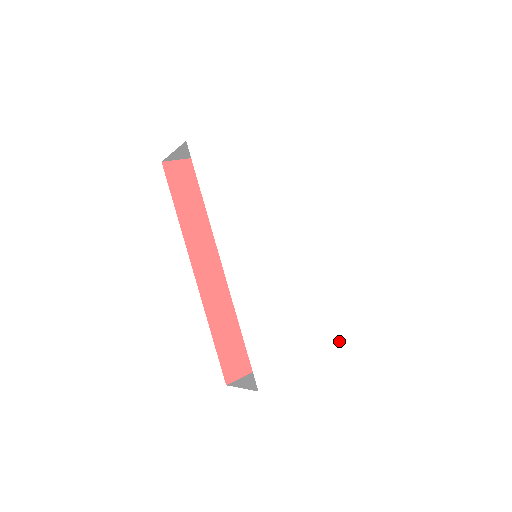
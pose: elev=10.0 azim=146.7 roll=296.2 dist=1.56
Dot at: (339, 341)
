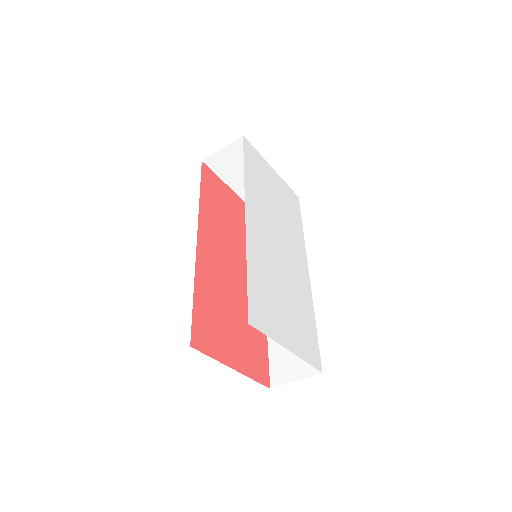
Dot at: (317, 362)
